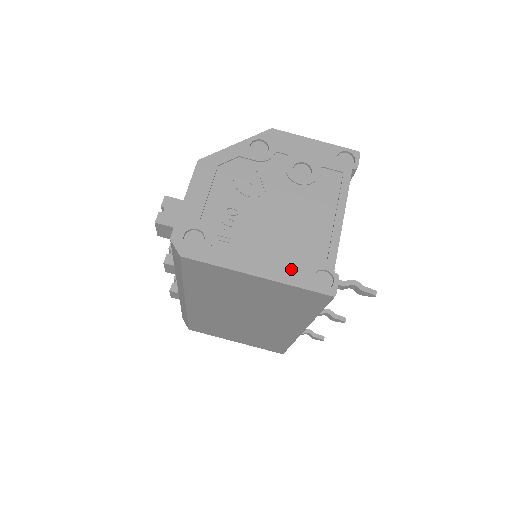
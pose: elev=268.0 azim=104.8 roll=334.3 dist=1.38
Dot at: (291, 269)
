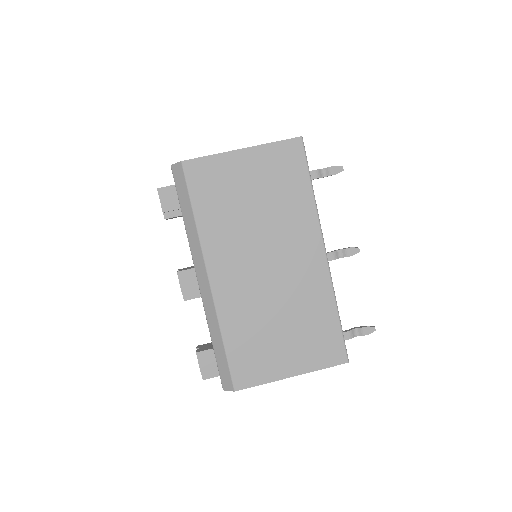
Dot at: occluded
